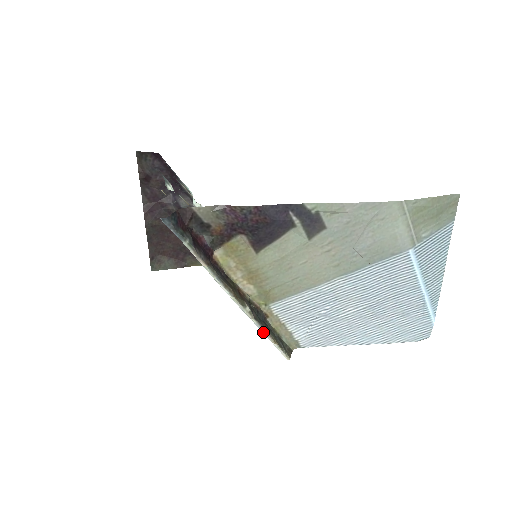
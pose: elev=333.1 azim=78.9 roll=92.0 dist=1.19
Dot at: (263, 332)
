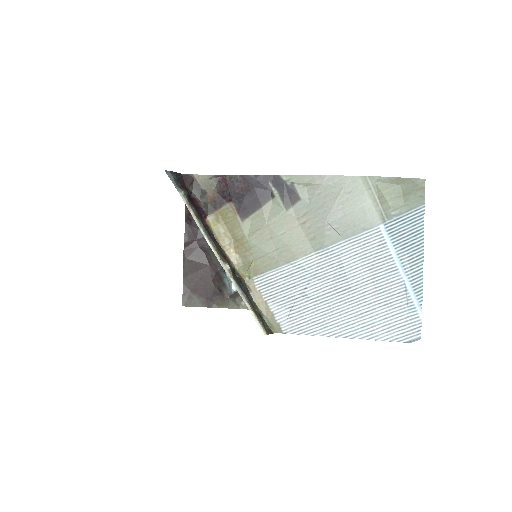
Dot at: (241, 296)
